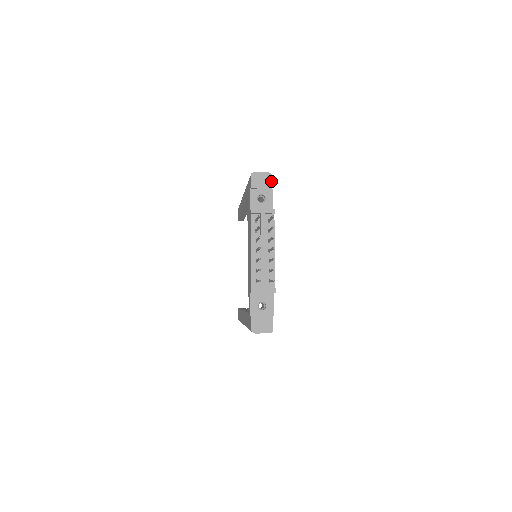
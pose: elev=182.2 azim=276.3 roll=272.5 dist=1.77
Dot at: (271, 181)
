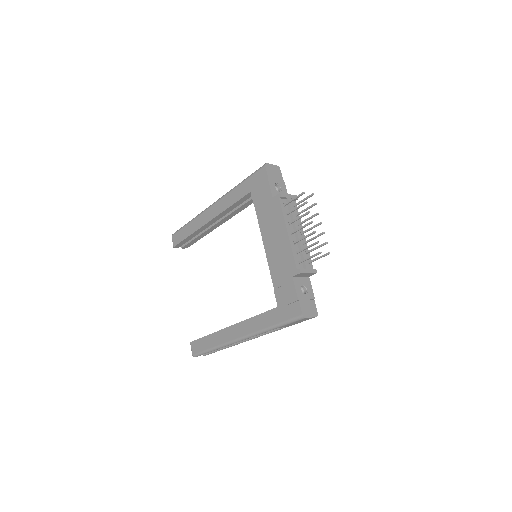
Dot at: (281, 173)
